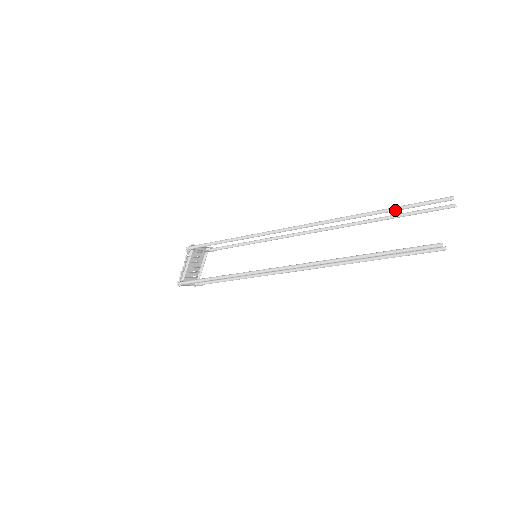
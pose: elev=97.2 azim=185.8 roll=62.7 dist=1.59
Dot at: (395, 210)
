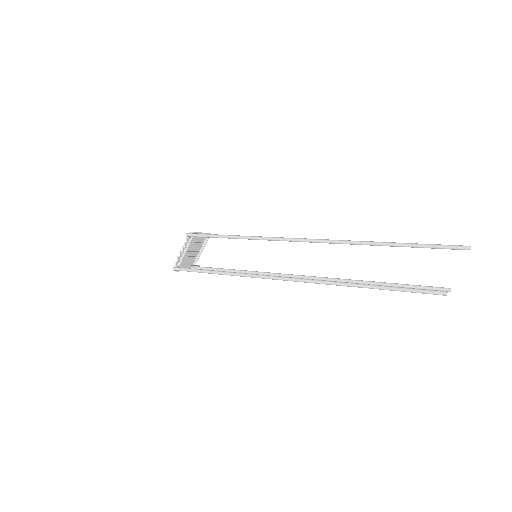
Dot at: (406, 246)
